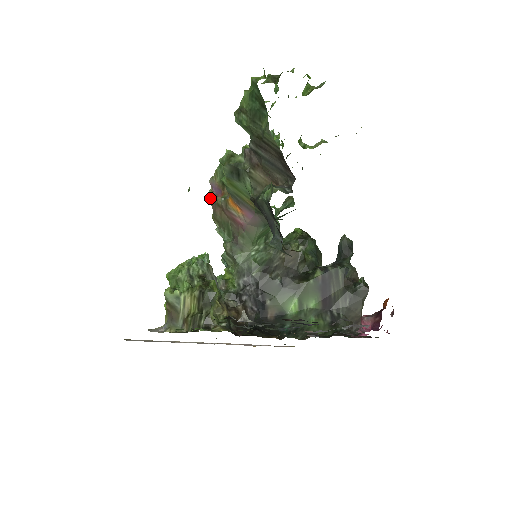
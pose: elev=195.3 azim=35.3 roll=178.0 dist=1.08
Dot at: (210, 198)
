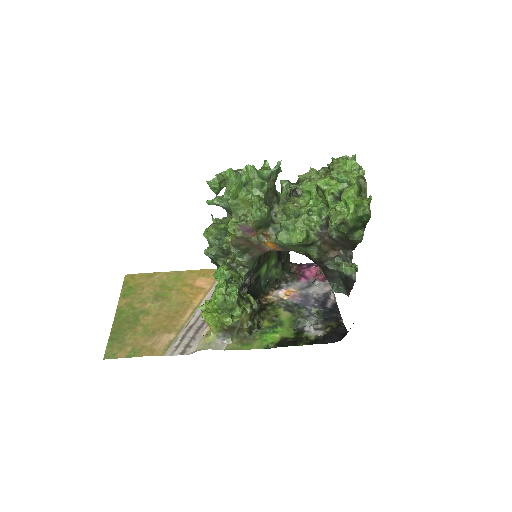
Dot at: (239, 236)
